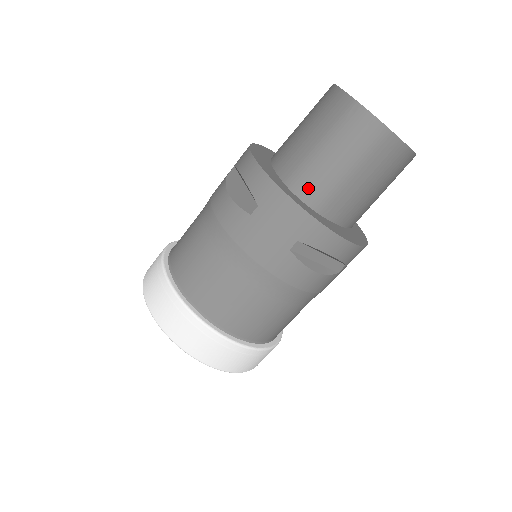
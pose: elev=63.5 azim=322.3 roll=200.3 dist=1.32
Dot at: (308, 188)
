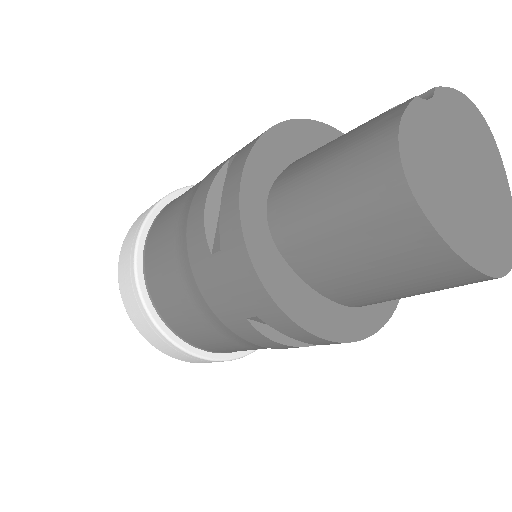
Dot at: occluded
